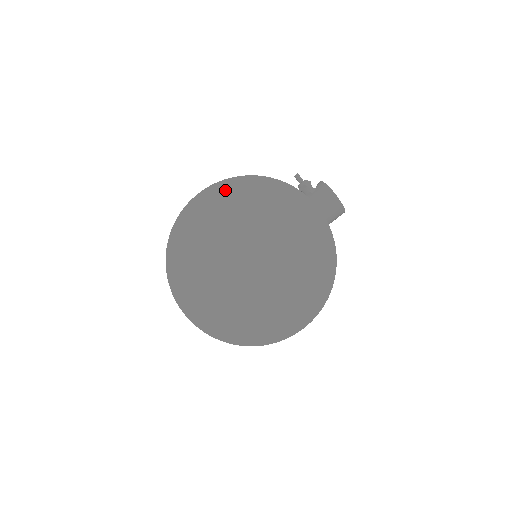
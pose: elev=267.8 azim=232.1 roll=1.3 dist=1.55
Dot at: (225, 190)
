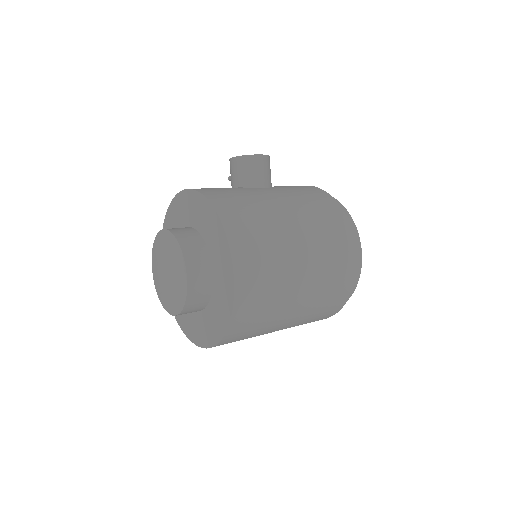
Dot at: occluded
